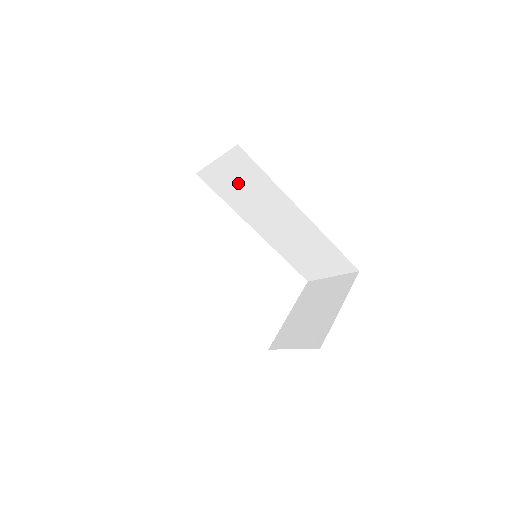
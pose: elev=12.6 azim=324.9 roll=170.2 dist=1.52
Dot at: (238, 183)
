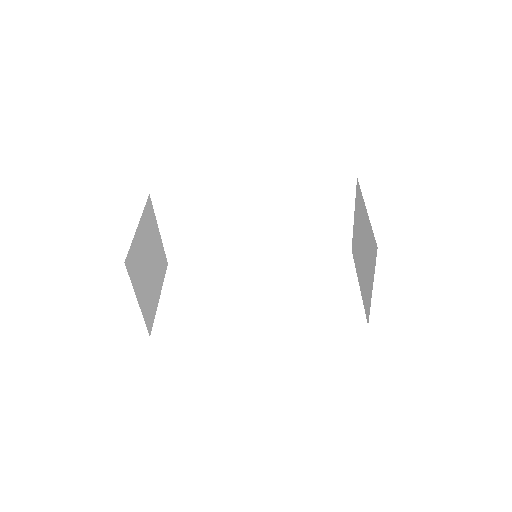
Dot at: (193, 228)
